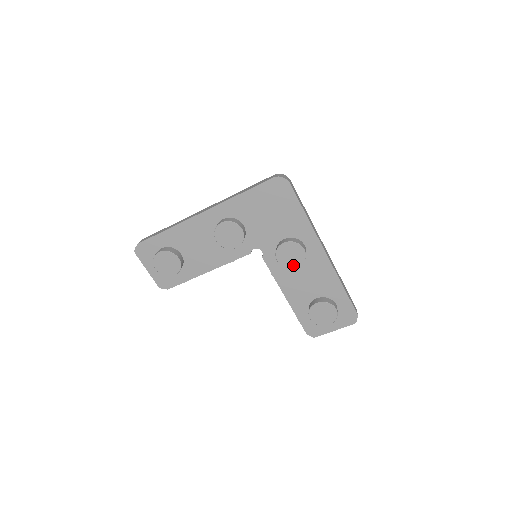
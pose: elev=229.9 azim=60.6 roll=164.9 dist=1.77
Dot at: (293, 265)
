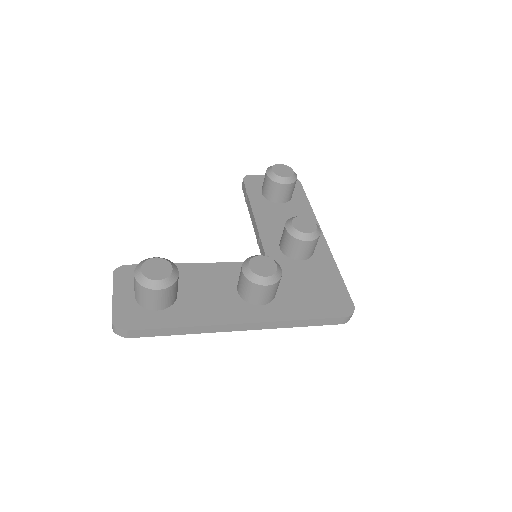
Dot at: occluded
